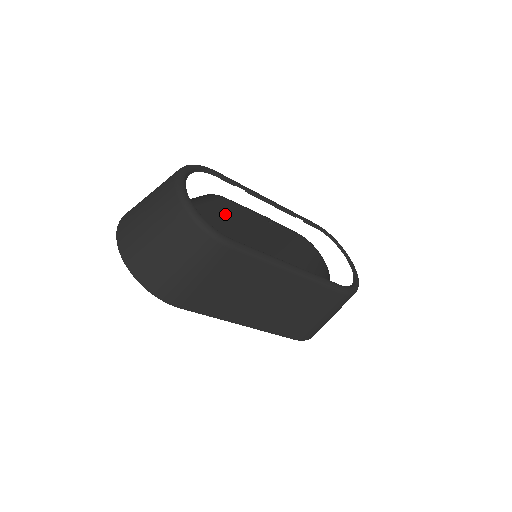
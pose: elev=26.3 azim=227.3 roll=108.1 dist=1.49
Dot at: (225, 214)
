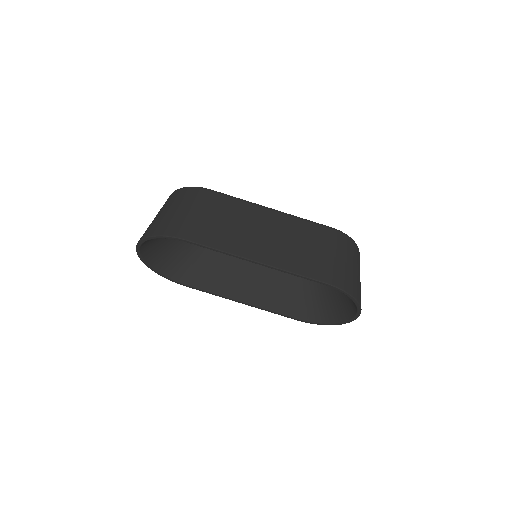
Dot at: (226, 263)
